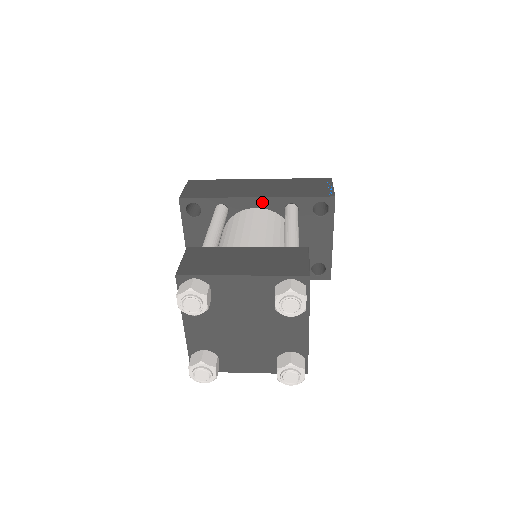
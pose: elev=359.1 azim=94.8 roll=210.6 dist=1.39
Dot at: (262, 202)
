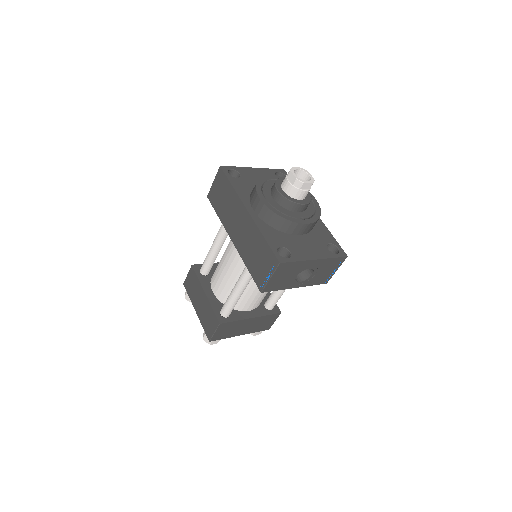
Dot at: occluded
